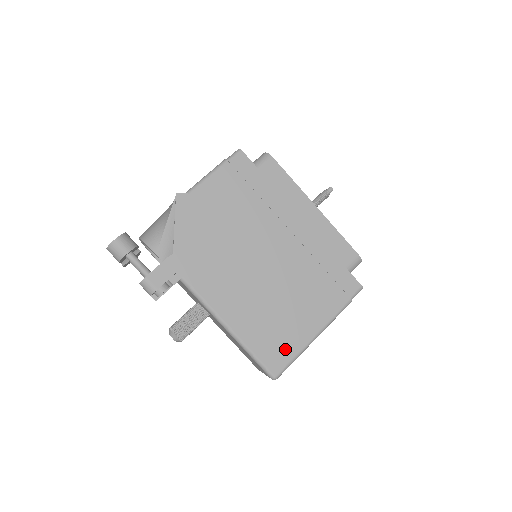
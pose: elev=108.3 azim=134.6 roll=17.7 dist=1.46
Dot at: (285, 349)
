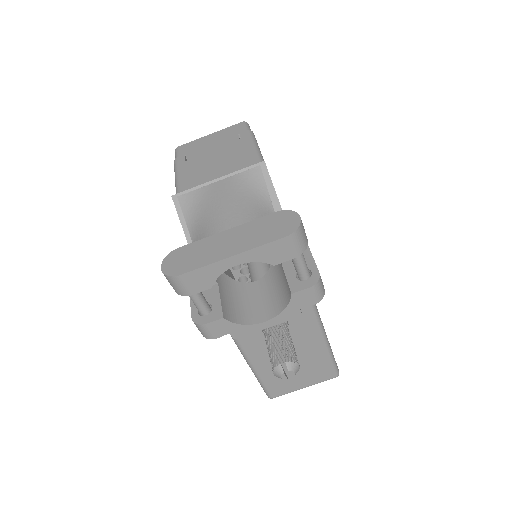
Dot at: occluded
